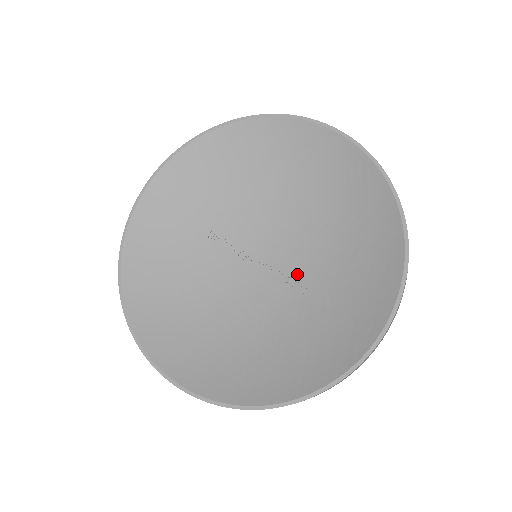
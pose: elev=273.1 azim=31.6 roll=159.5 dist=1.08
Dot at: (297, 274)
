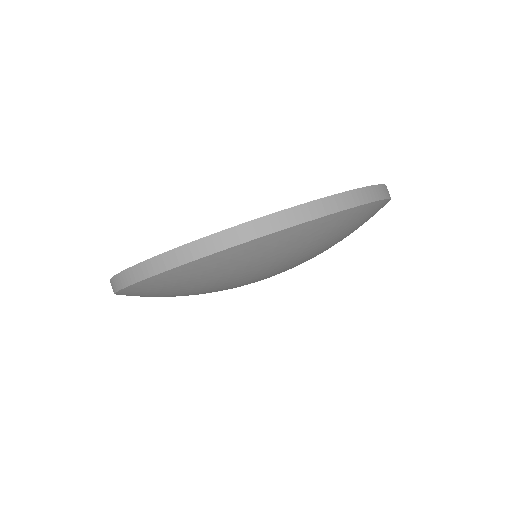
Dot at: occluded
